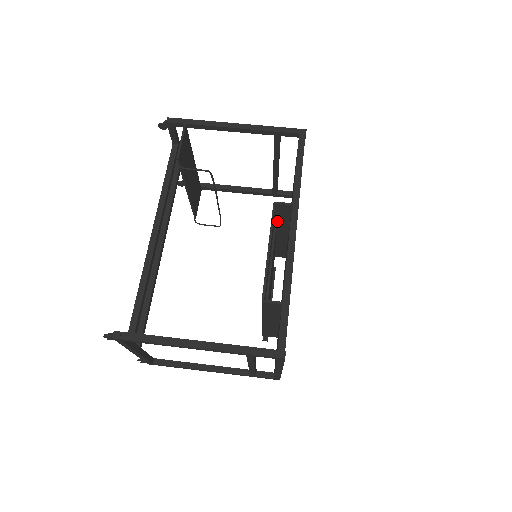
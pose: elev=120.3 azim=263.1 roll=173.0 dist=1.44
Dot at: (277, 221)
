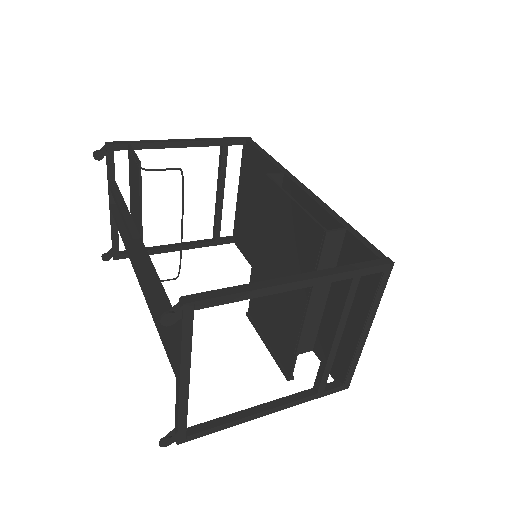
Dot at: occluded
